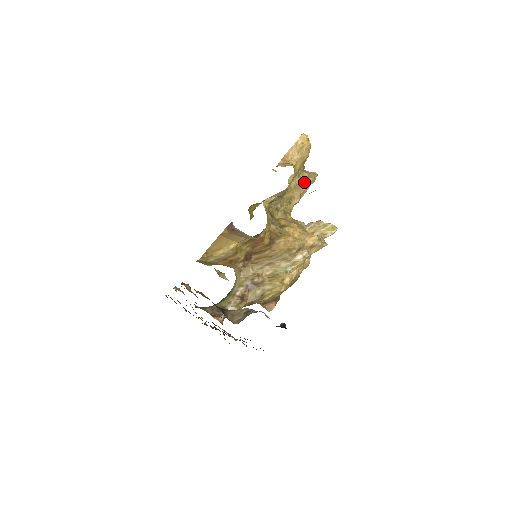
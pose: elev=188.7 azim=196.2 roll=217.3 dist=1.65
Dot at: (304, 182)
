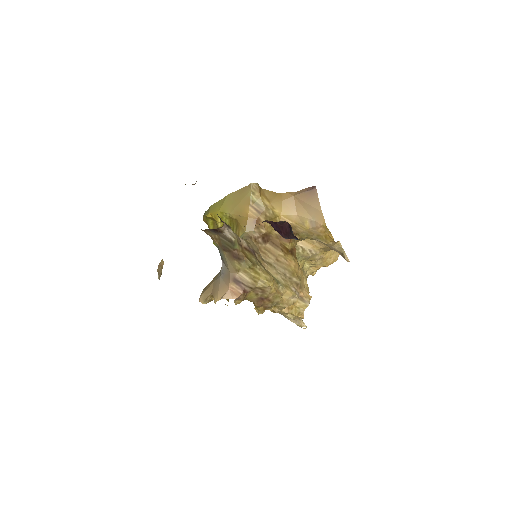
Dot at: (305, 280)
